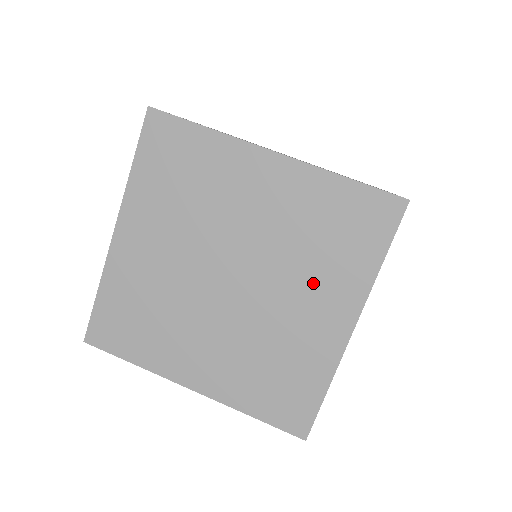
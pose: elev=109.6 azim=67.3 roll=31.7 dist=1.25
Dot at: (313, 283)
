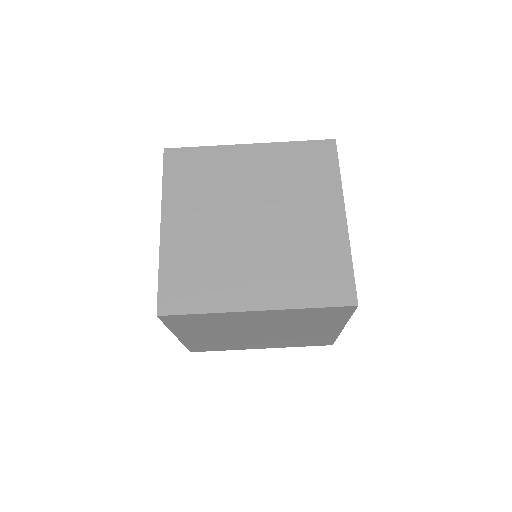
Dot at: (311, 327)
